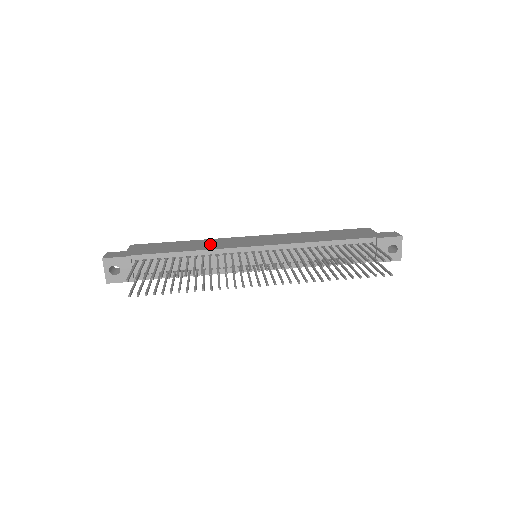
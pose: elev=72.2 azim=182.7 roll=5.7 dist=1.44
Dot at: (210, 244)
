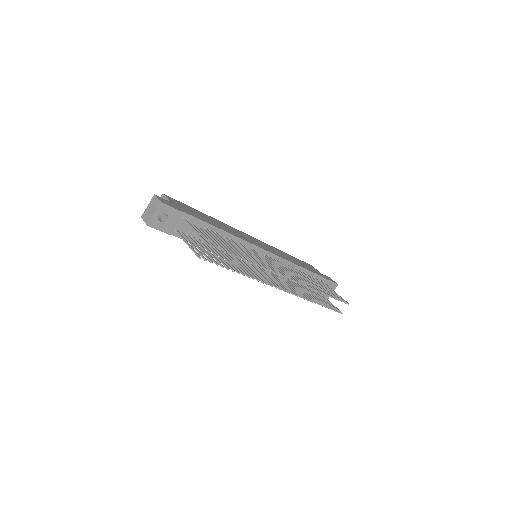
Dot at: (231, 230)
